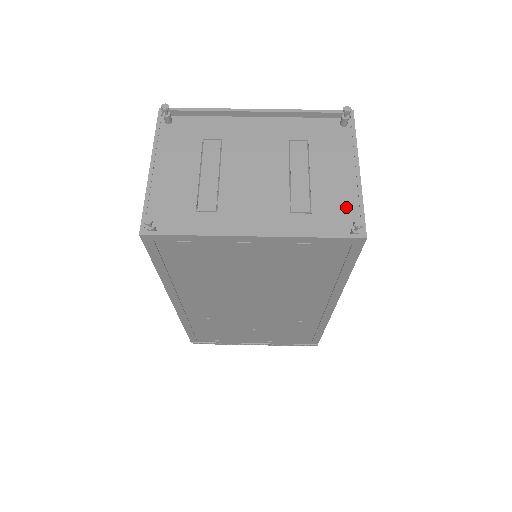
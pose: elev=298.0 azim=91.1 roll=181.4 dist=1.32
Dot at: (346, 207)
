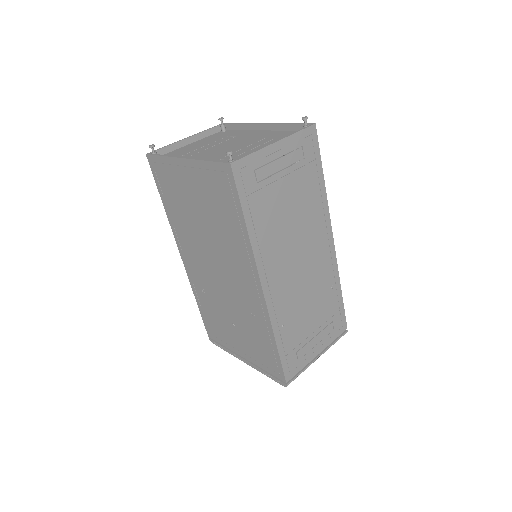
Dot at: occluded
